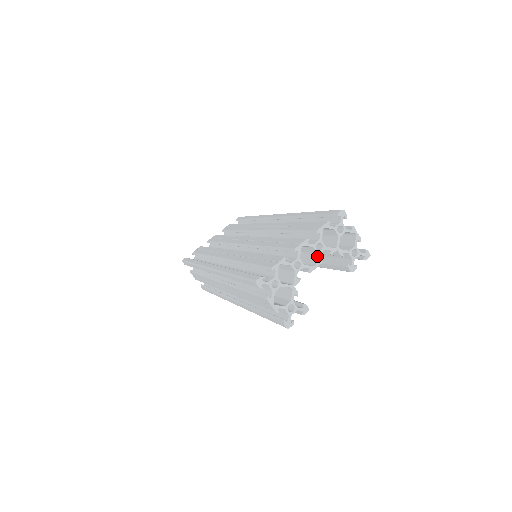
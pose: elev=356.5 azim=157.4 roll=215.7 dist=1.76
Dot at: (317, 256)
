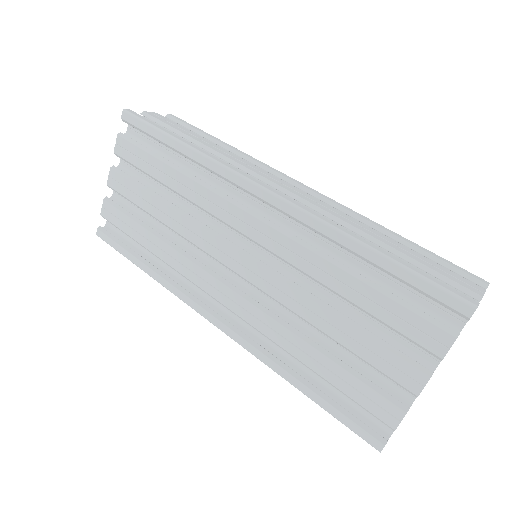
Dot at: occluded
